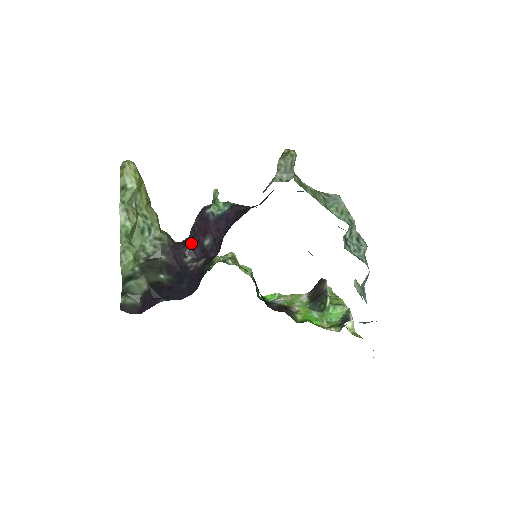
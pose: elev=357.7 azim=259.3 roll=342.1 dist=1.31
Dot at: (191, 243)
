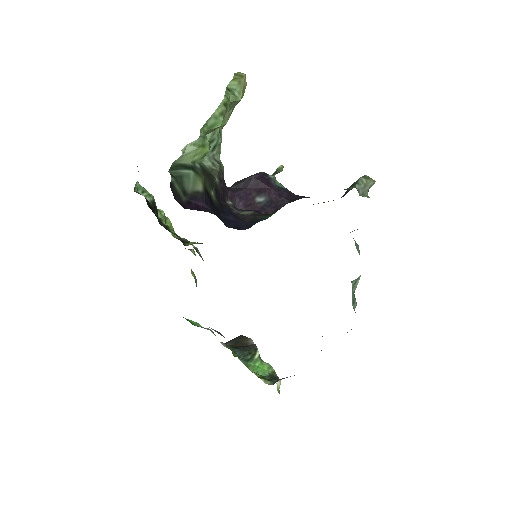
Dot at: (238, 191)
